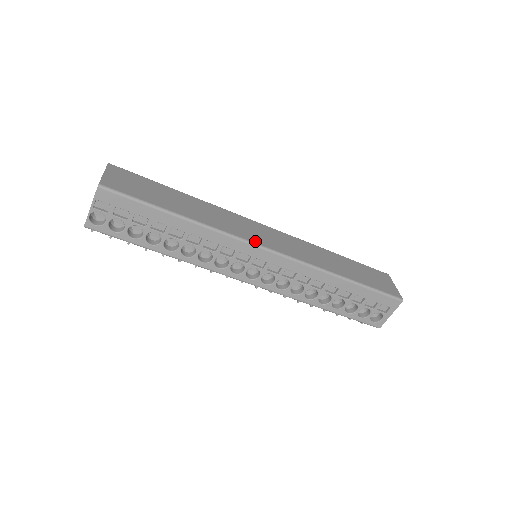
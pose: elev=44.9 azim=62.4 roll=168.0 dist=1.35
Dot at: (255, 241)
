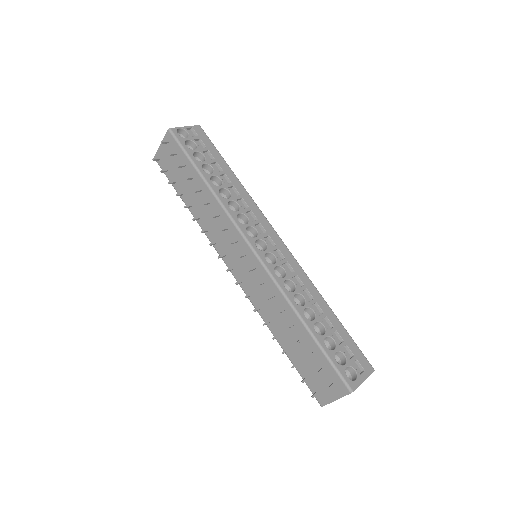
Dot at: occluded
